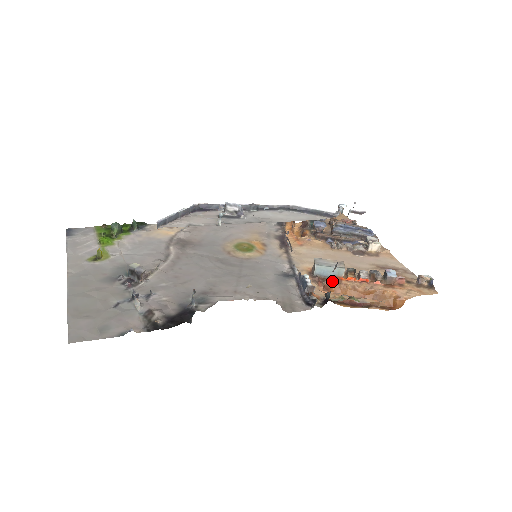
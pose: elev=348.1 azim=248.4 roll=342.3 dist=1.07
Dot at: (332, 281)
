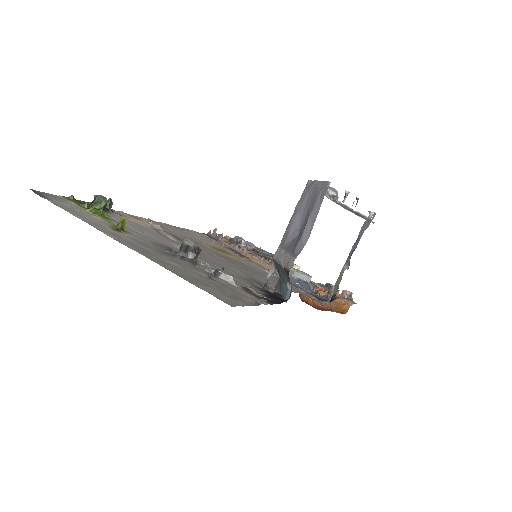
Dot at: occluded
